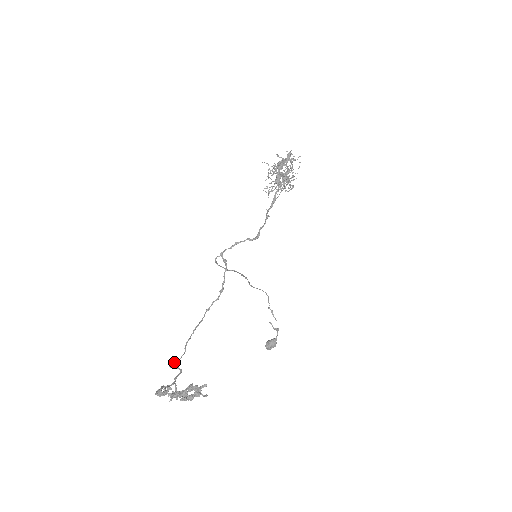
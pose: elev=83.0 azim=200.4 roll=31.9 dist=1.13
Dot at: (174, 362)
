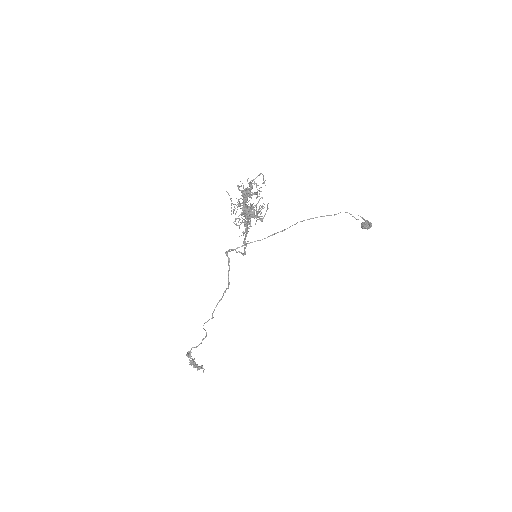
Dot at: occluded
